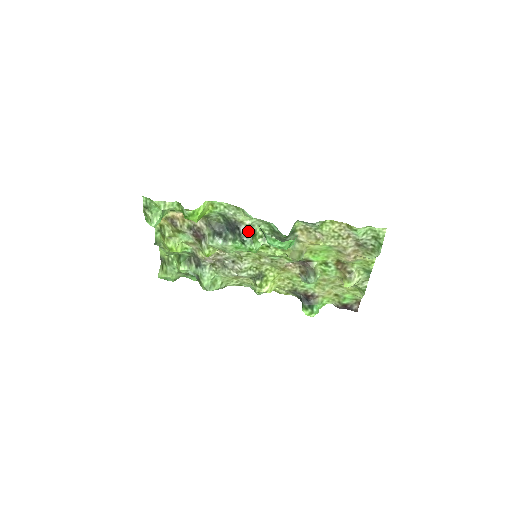
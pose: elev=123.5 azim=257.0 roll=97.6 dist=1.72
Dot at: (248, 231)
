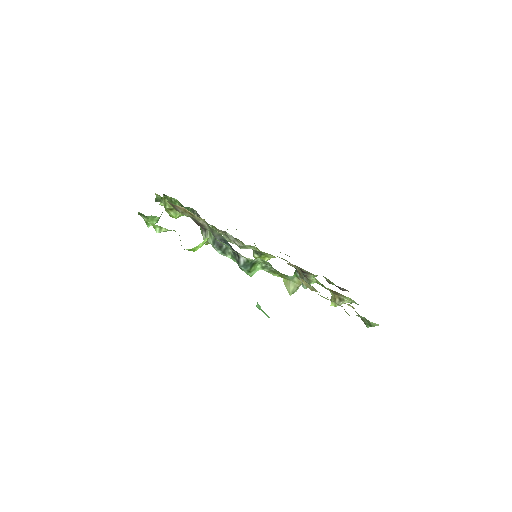
Dot at: (247, 264)
